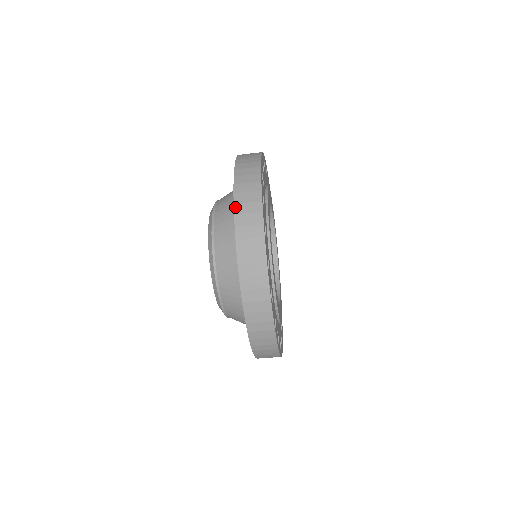
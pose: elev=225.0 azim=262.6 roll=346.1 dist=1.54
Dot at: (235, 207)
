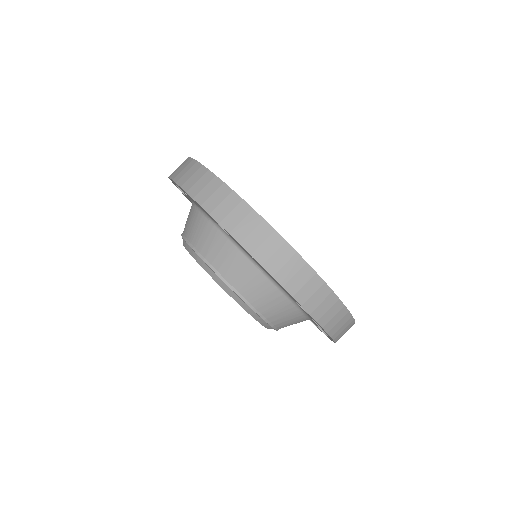
Dot at: (233, 236)
